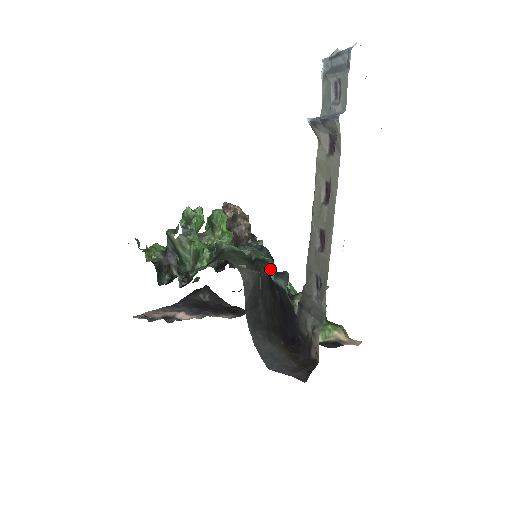
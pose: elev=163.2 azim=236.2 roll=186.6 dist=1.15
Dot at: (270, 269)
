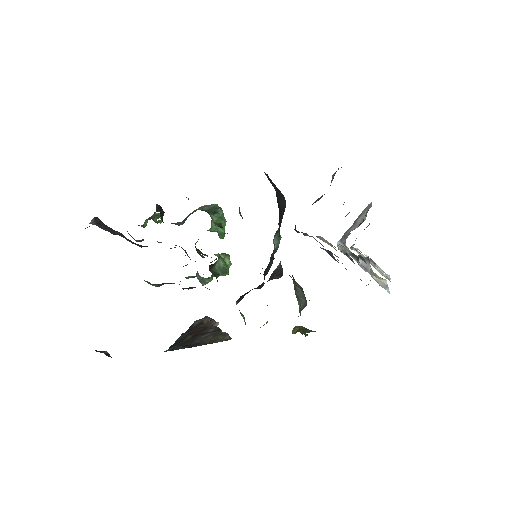
Dot at: (277, 237)
